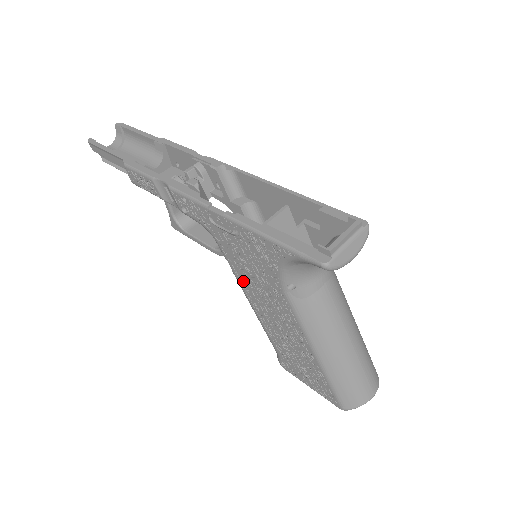
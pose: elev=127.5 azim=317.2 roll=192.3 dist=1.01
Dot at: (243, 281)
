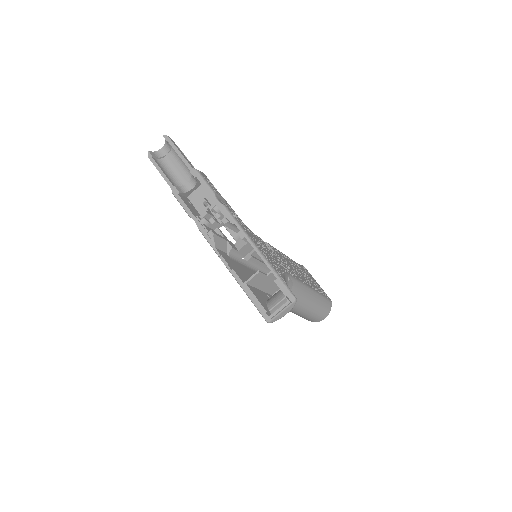
Dot at: occluded
